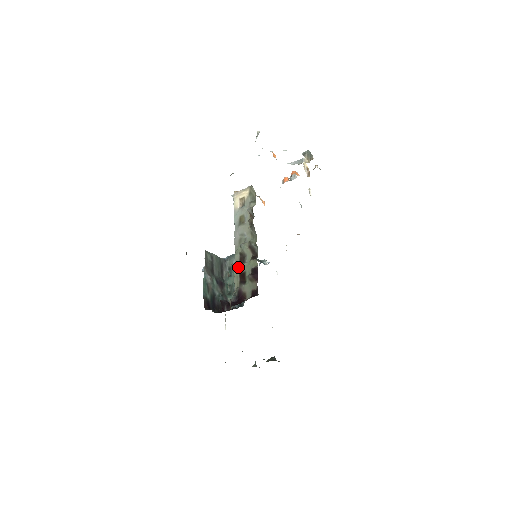
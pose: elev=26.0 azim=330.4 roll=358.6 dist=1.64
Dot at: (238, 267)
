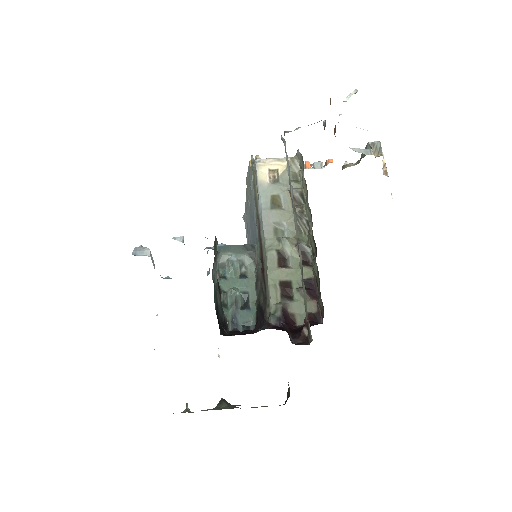
Dot at: (276, 271)
